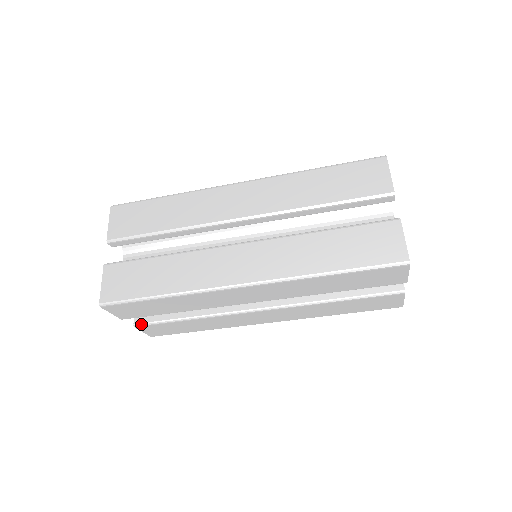
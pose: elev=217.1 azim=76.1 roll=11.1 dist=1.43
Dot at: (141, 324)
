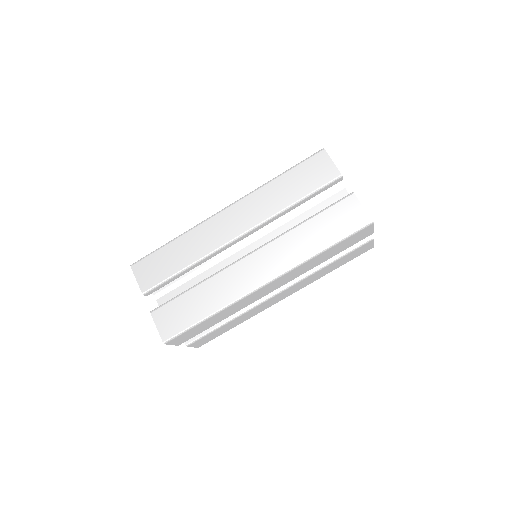
Dot at: (191, 342)
